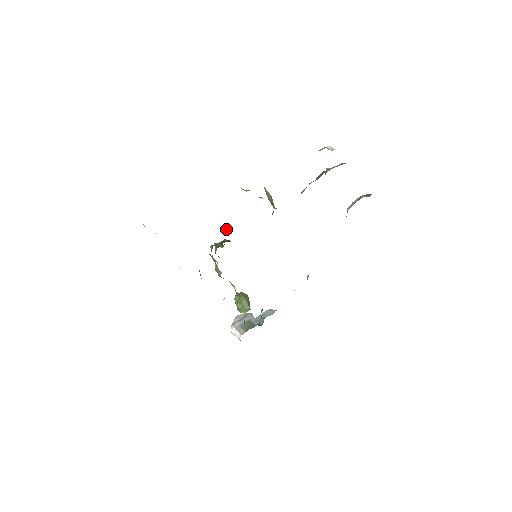
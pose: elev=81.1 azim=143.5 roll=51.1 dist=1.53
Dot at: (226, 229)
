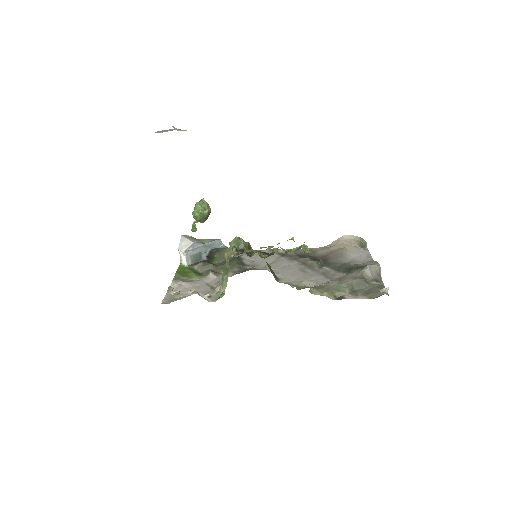
Dot at: occluded
